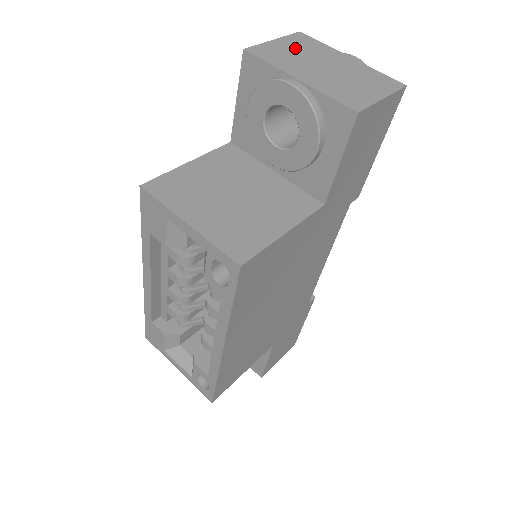
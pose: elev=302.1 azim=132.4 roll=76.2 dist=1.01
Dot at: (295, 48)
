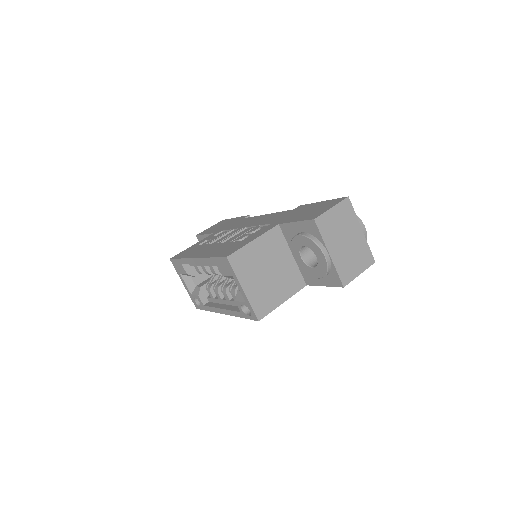
Dot at: (339, 219)
